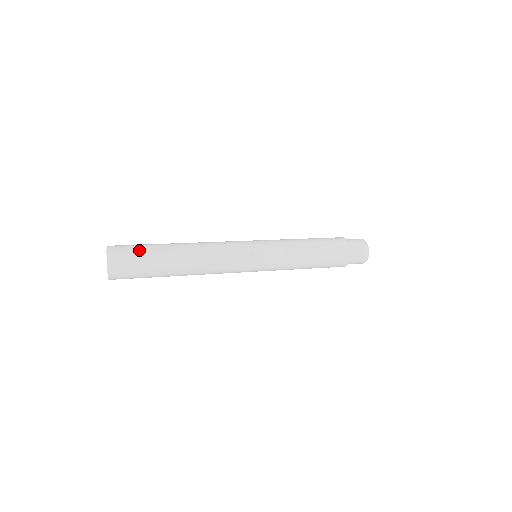
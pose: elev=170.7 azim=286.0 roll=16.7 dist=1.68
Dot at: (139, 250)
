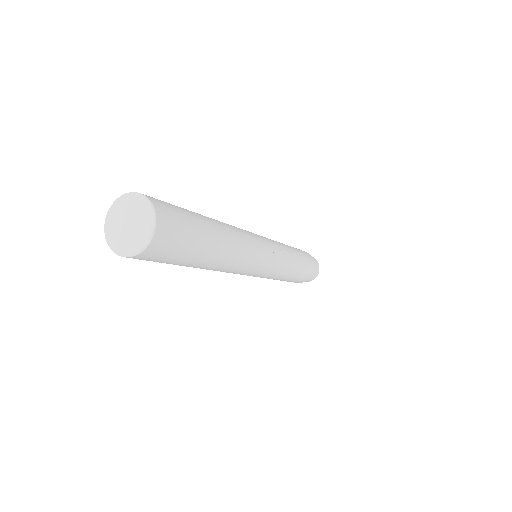
Dot at: (183, 211)
